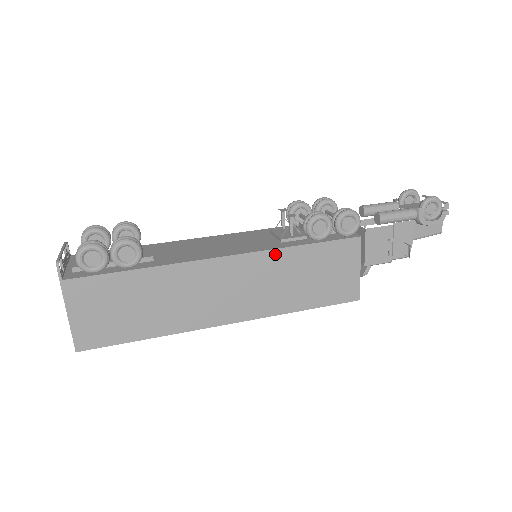
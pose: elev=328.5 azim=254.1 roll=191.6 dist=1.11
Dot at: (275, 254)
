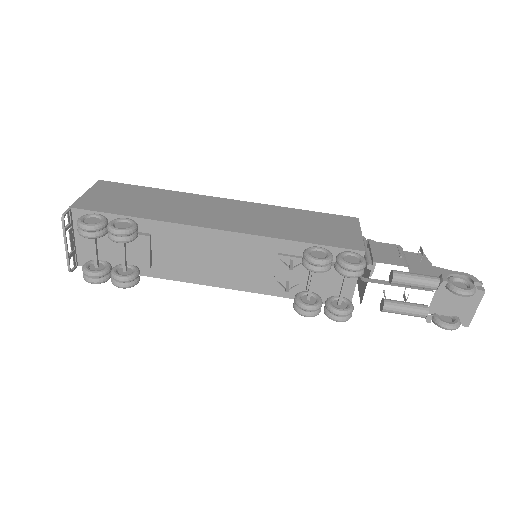
Dot at: (261, 291)
